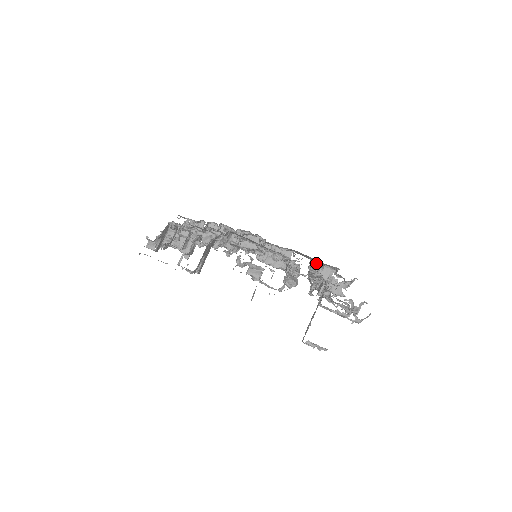
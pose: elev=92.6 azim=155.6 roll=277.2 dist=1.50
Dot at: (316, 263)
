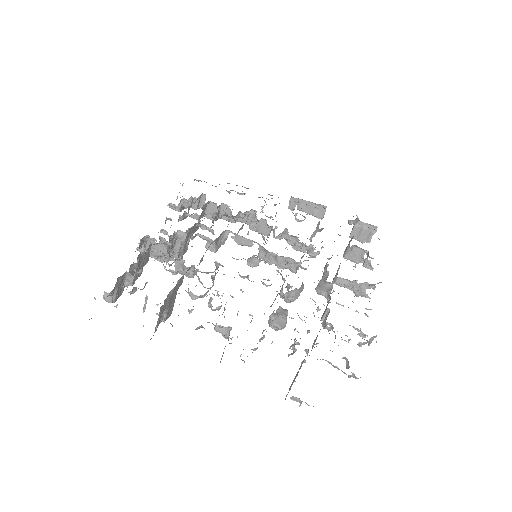
Dot at: (358, 218)
